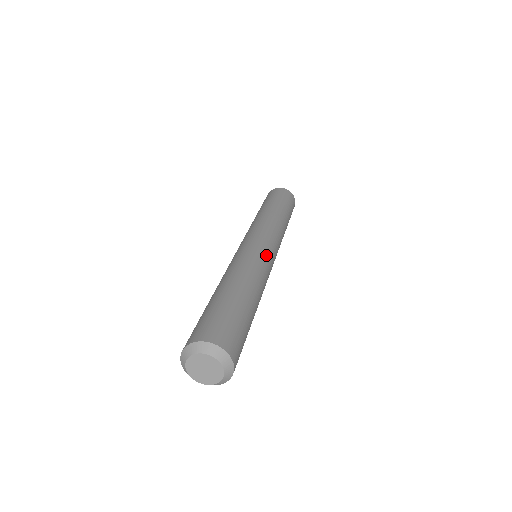
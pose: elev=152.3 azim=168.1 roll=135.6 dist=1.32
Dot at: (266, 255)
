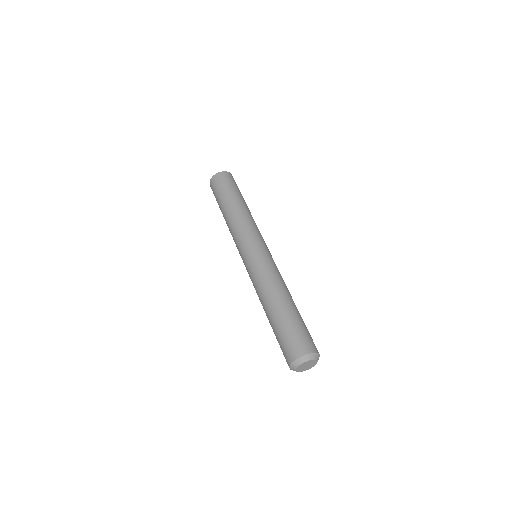
Dot at: (269, 258)
